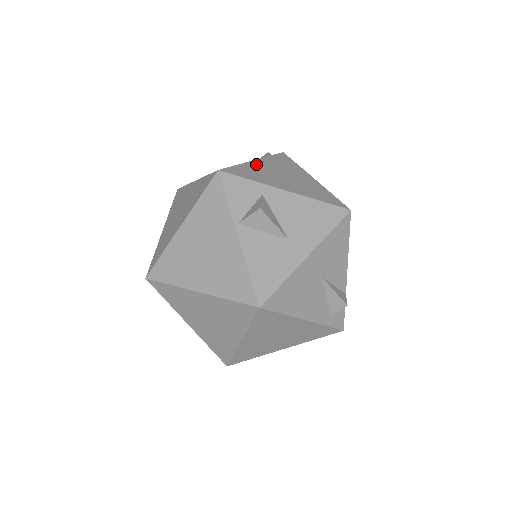
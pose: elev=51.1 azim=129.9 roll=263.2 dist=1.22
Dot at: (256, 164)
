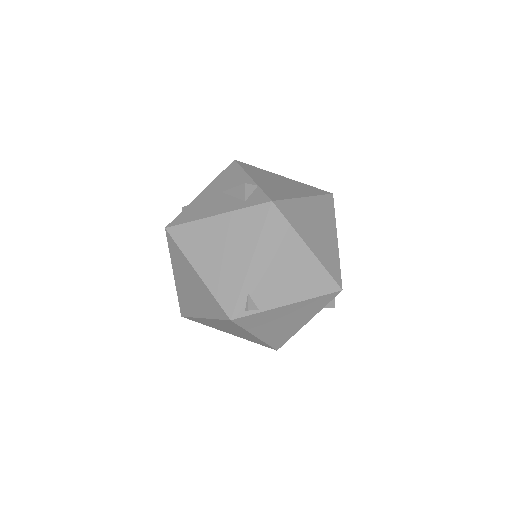
Dot at: occluded
